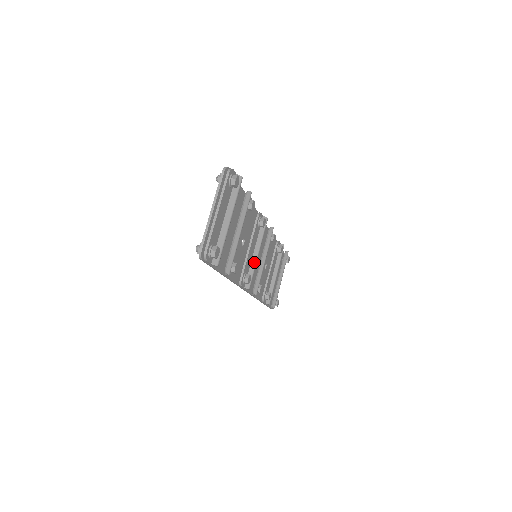
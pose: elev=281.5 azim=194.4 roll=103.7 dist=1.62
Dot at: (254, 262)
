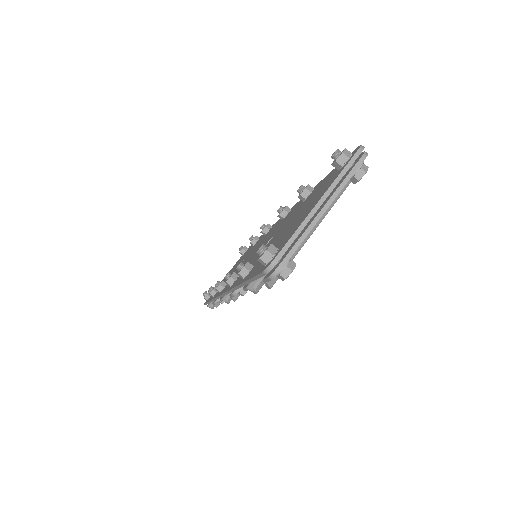
Dot at: occluded
